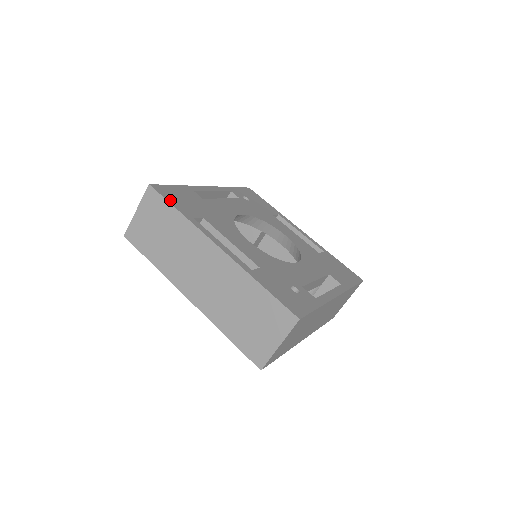
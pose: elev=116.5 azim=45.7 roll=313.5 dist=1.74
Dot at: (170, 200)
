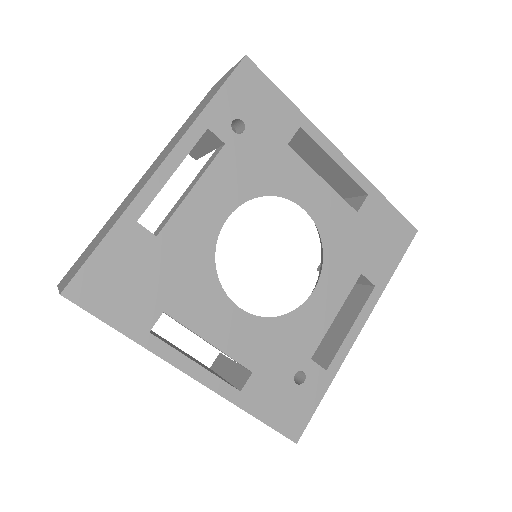
Dot at: (104, 313)
